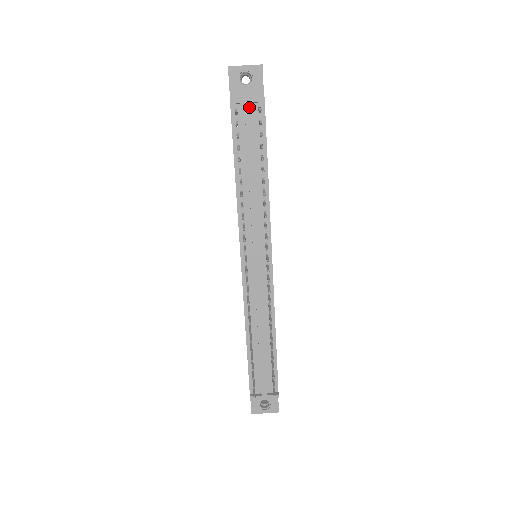
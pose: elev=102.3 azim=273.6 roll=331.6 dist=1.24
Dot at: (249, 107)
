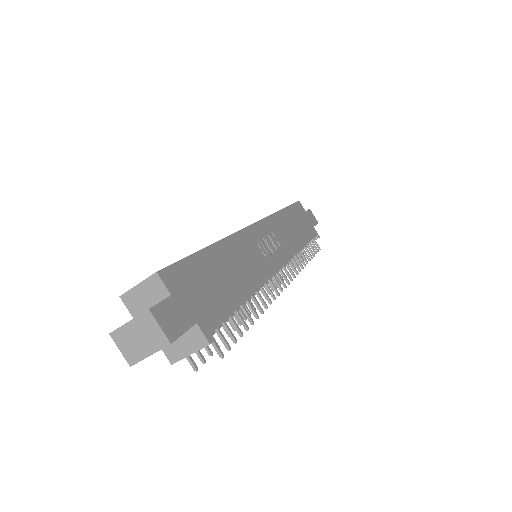
Dot at: occluded
